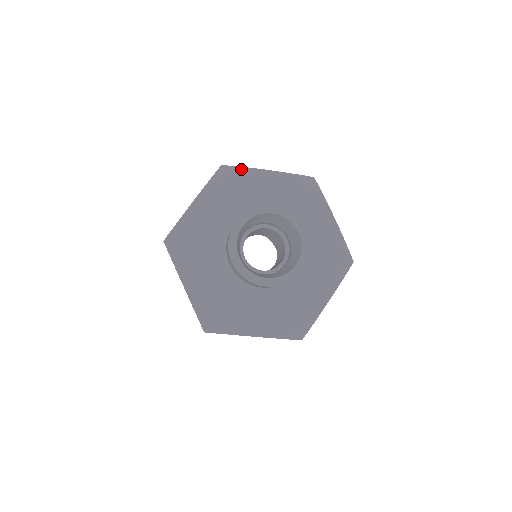
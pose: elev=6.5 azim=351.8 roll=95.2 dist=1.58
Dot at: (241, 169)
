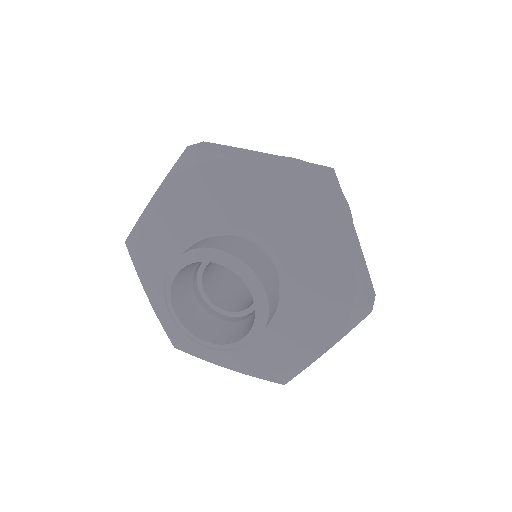
Dot at: (137, 228)
